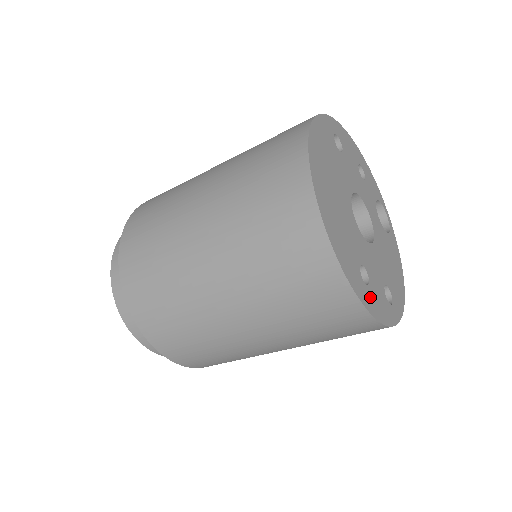
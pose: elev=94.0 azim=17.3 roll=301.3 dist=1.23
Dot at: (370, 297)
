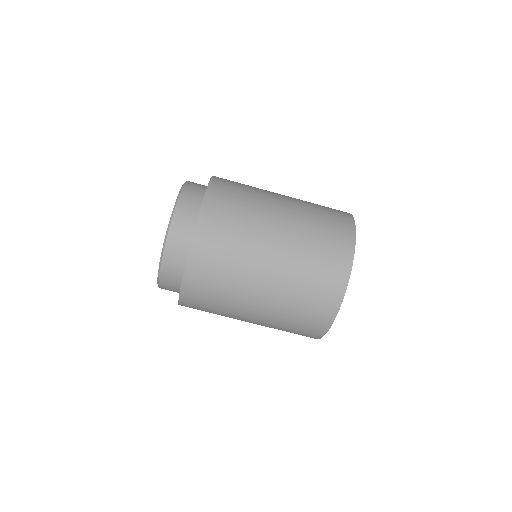
Dot at: occluded
